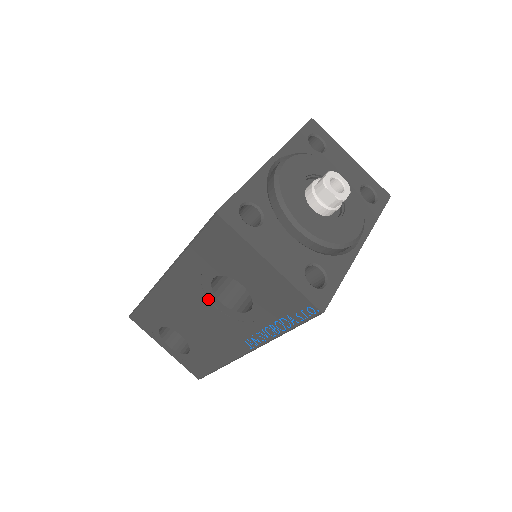
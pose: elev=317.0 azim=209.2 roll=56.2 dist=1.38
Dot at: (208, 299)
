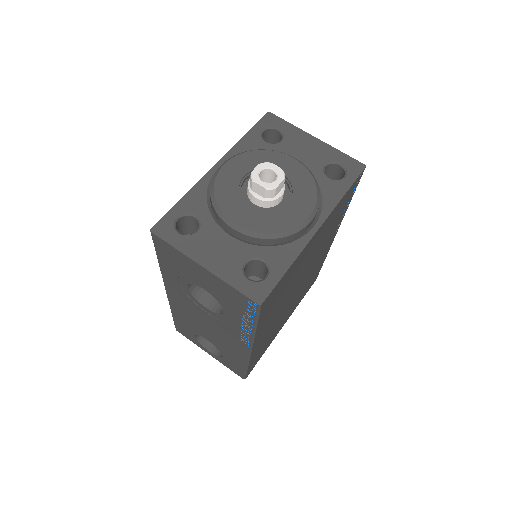
Dot at: (198, 306)
